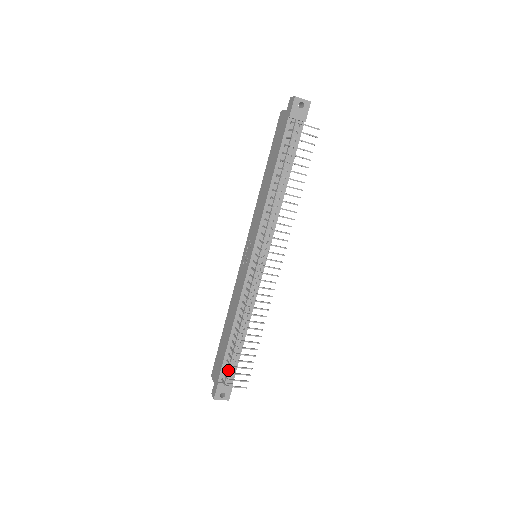
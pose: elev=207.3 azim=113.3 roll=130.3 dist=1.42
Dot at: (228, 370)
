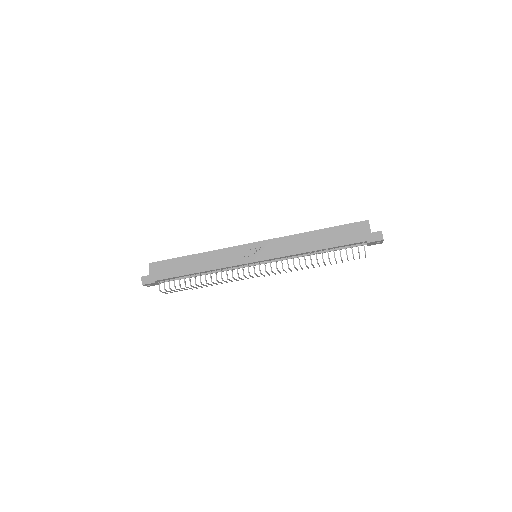
Dot at: (168, 281)
